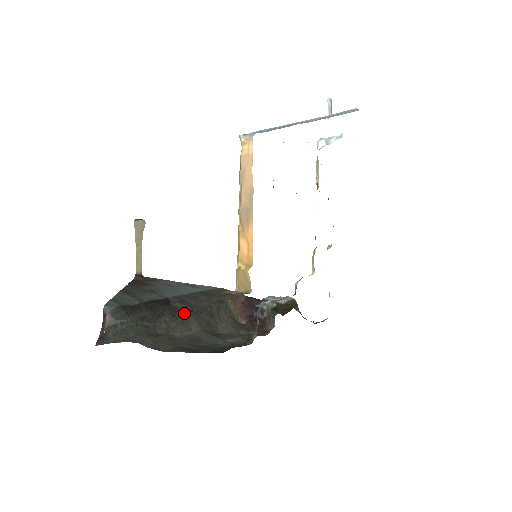
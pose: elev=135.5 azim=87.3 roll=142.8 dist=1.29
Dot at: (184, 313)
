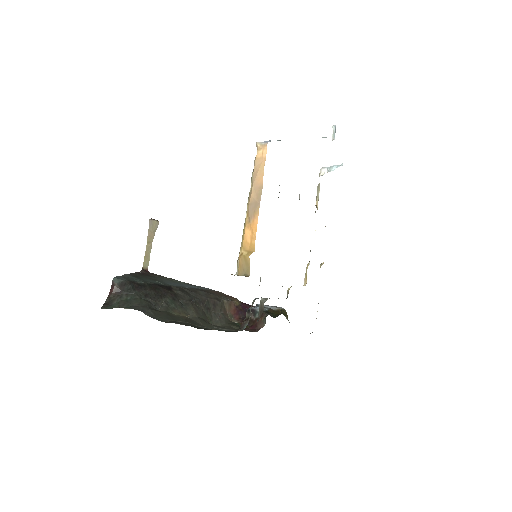
Dot at: (184, 300)
